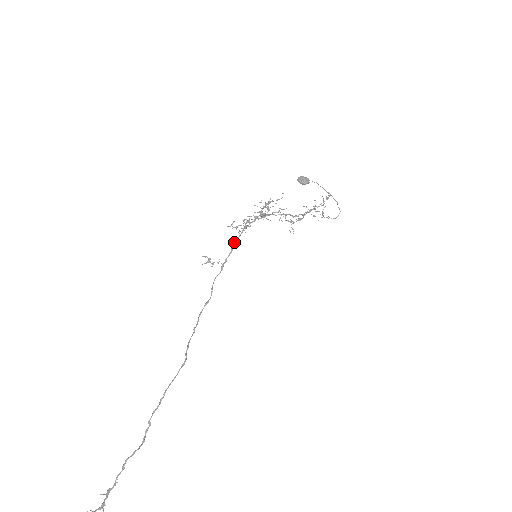
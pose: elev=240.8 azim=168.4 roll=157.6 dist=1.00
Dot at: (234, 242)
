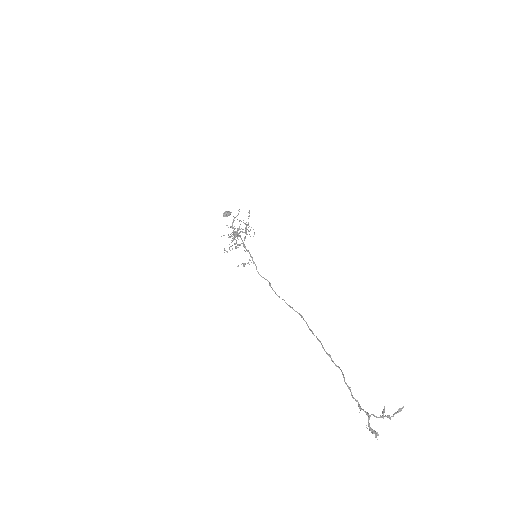
Dot at: (244, 246)
